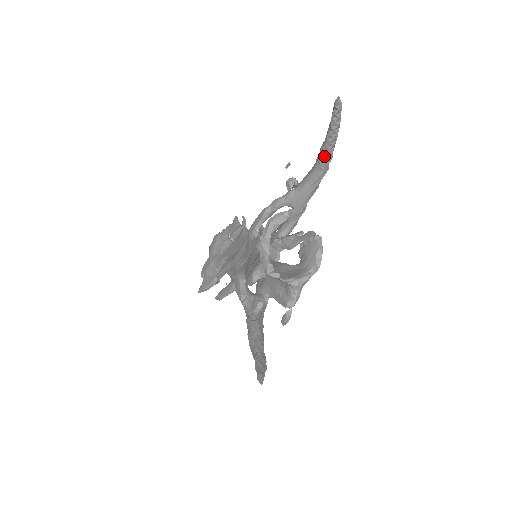
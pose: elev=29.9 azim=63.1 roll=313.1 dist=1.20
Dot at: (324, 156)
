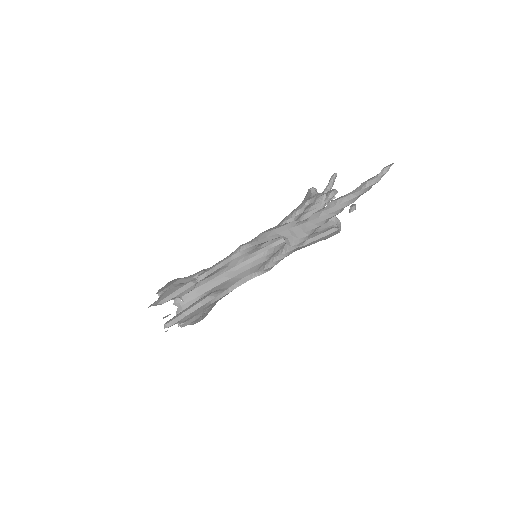
Dot at: occluded
